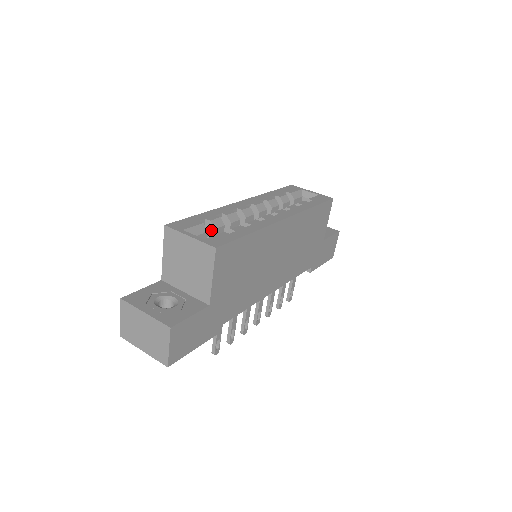
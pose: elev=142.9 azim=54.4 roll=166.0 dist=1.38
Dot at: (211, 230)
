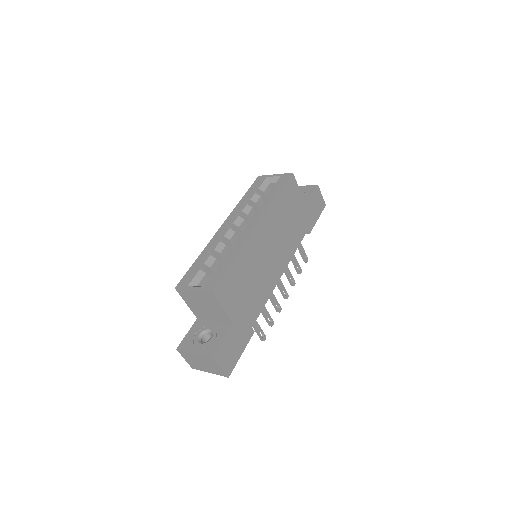
Dot at: (208, 269)
